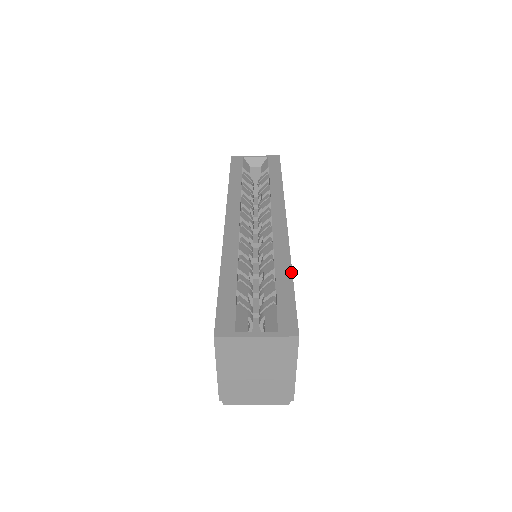
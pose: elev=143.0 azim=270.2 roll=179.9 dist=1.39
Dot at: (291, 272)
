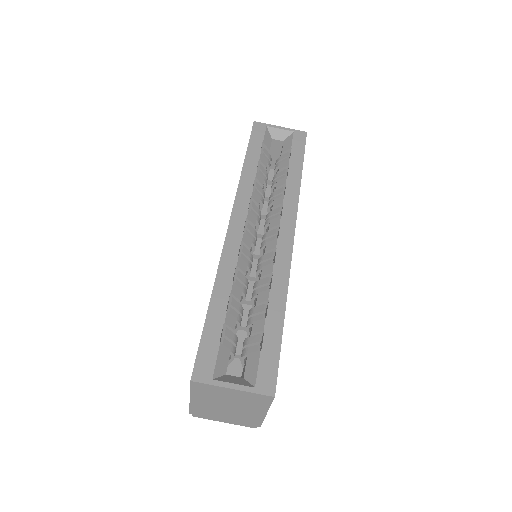
Dot at: (284, 309)
